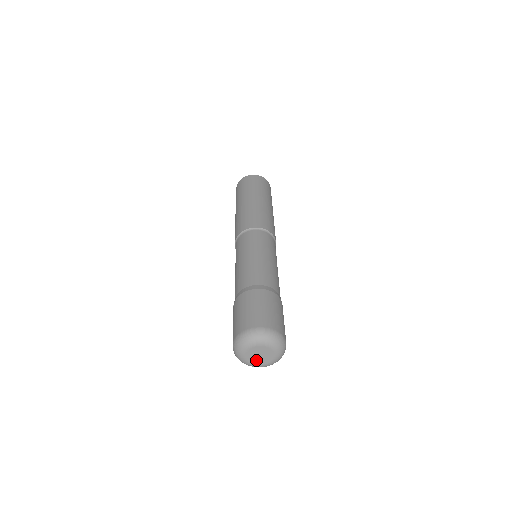
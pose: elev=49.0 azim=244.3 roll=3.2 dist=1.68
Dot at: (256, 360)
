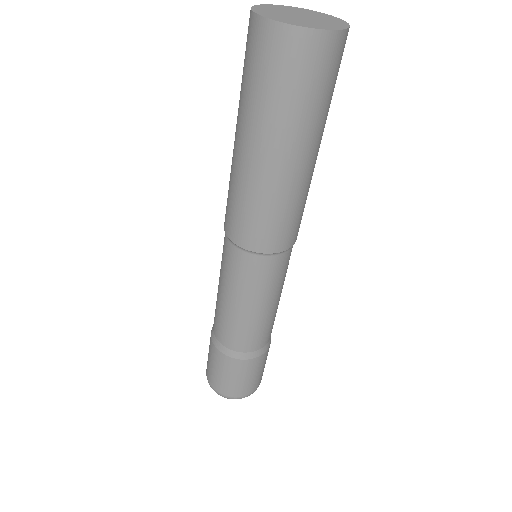
Dot at: occluded
